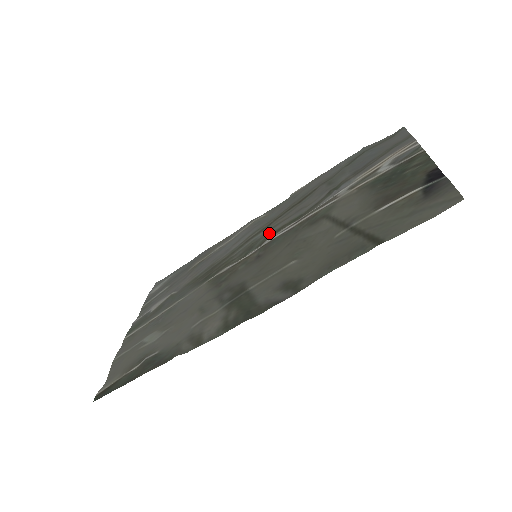
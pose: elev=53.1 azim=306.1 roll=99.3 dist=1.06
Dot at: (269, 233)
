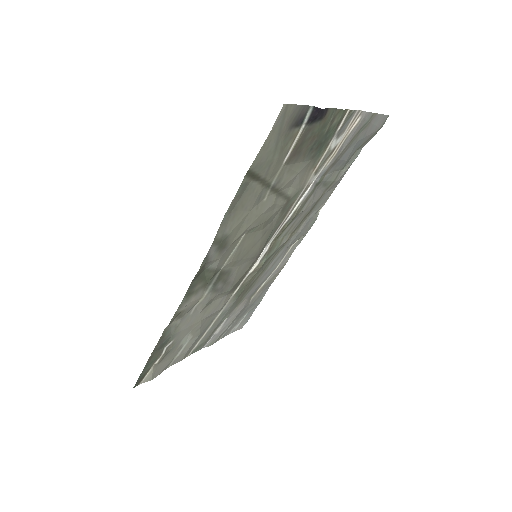
Dot at: (279, 241)
